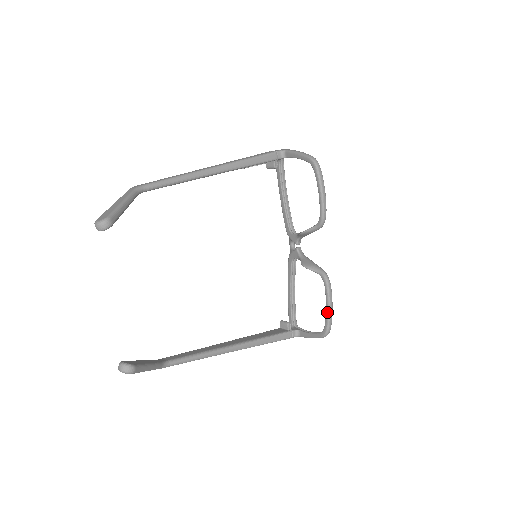
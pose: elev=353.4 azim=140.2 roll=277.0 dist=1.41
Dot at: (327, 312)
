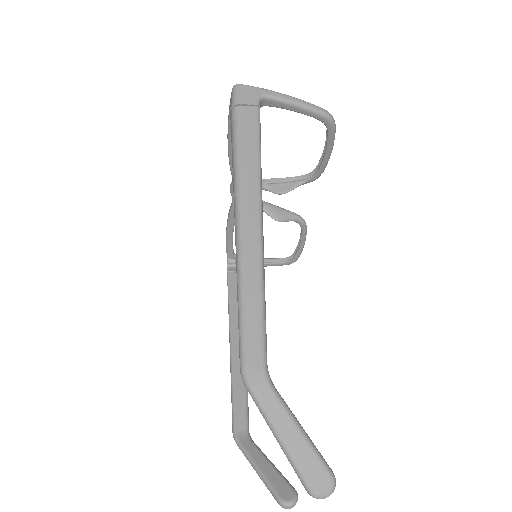
Dot at: (301, 249)
